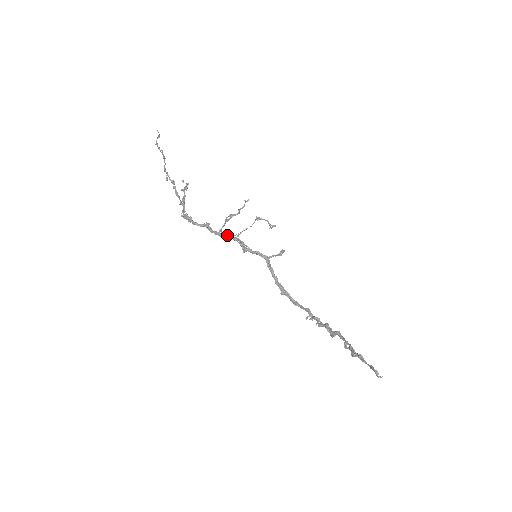
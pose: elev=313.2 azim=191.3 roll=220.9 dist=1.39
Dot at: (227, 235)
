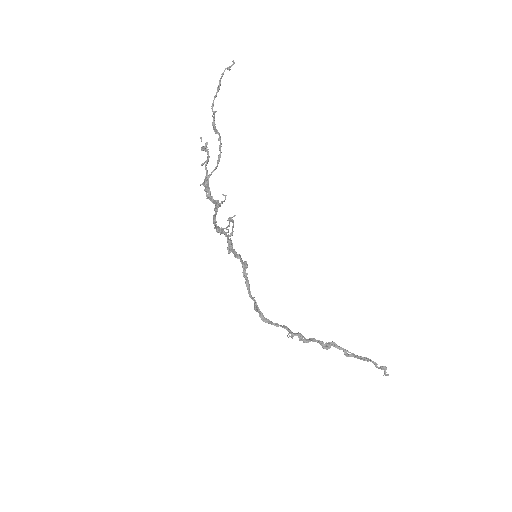
Dot at: occluded
